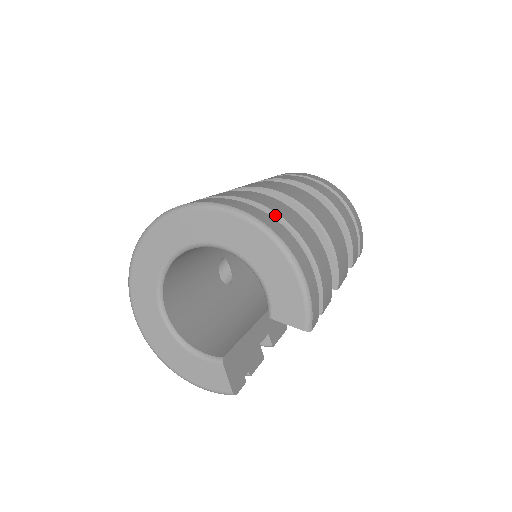
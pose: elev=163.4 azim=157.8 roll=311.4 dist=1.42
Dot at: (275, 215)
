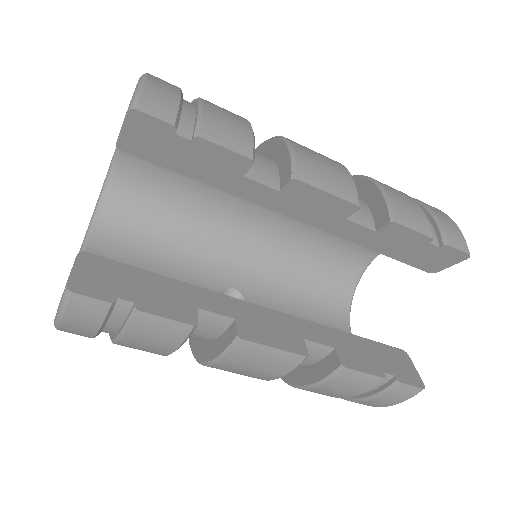
Dot at: occluded
